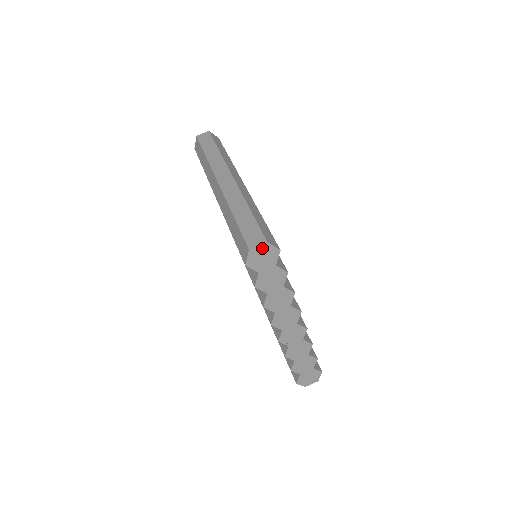
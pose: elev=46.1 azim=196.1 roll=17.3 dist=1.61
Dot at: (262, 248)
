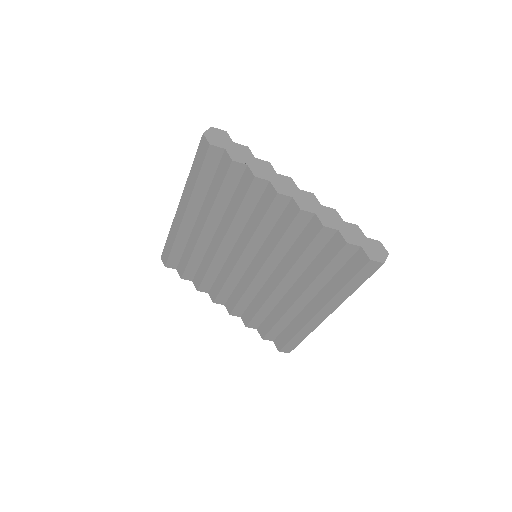
Dot at: (212, 131)
